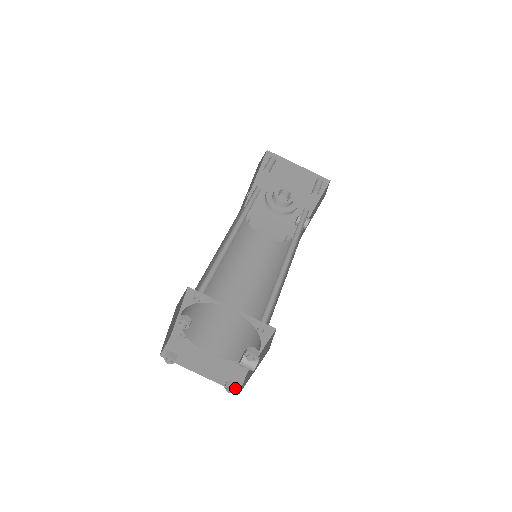
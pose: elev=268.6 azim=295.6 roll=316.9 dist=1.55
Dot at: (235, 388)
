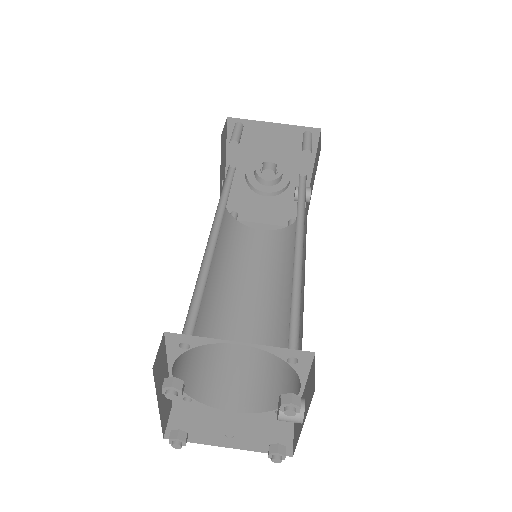
Dot at: (283, 454)
